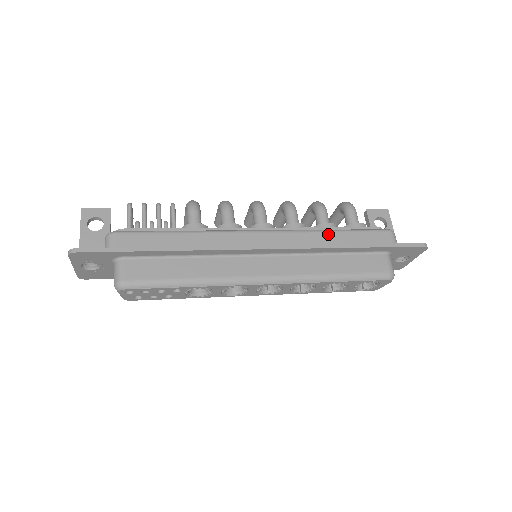
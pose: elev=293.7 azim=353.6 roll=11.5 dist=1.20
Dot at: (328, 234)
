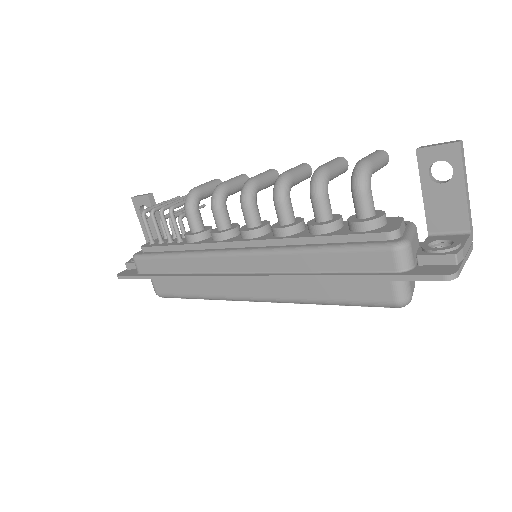
Dot at: (304, 257)
